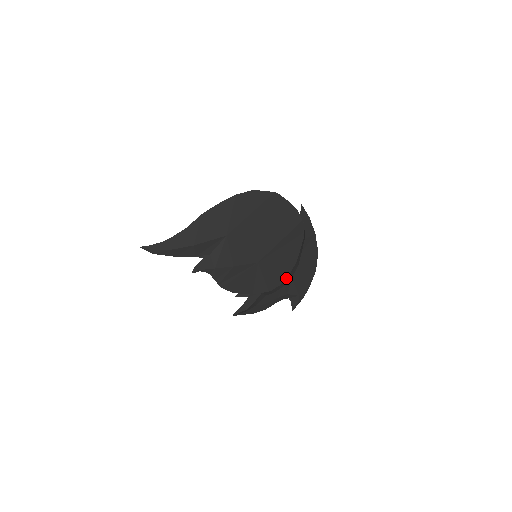
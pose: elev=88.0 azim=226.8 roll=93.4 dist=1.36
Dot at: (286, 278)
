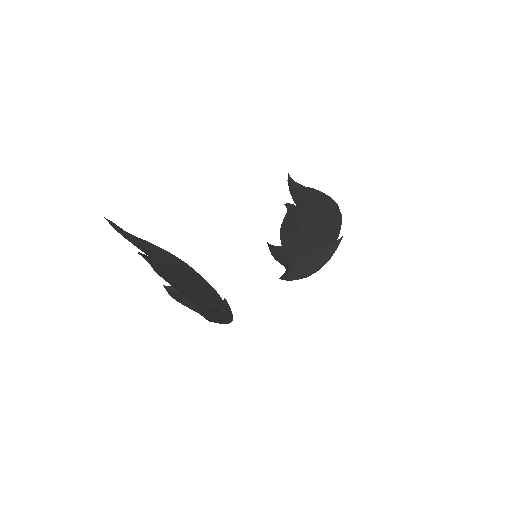
Dot at: (203, 308)
